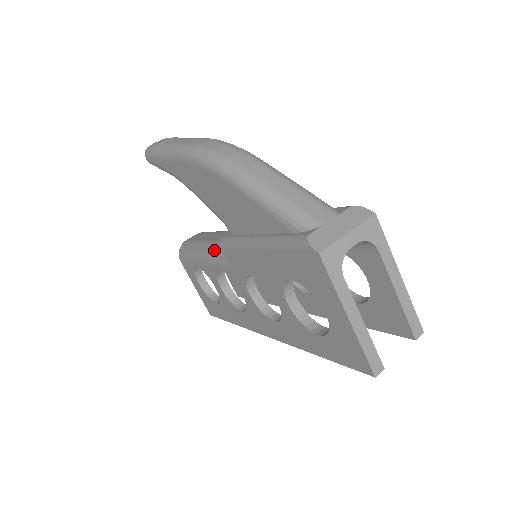
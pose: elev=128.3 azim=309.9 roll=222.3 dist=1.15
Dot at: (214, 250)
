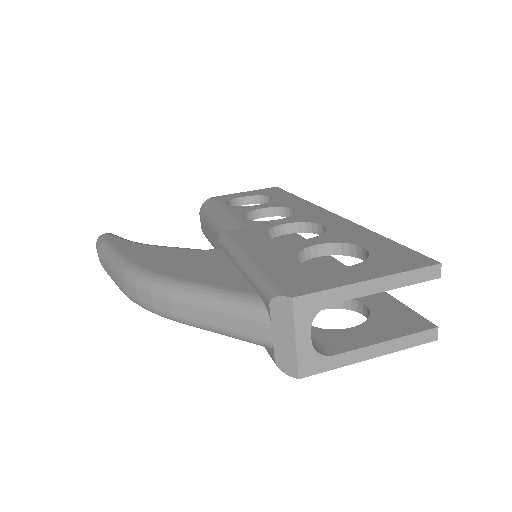
Dot at: occluded
